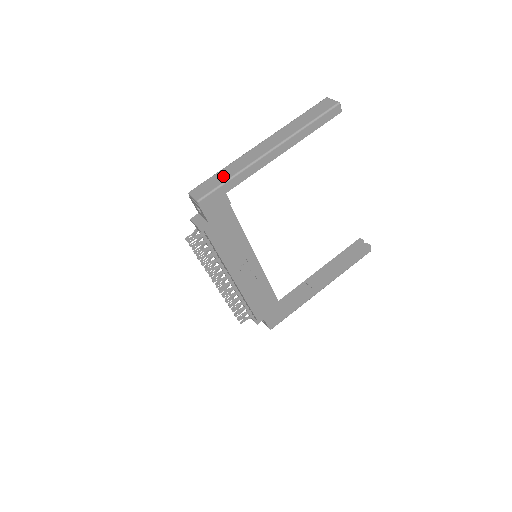
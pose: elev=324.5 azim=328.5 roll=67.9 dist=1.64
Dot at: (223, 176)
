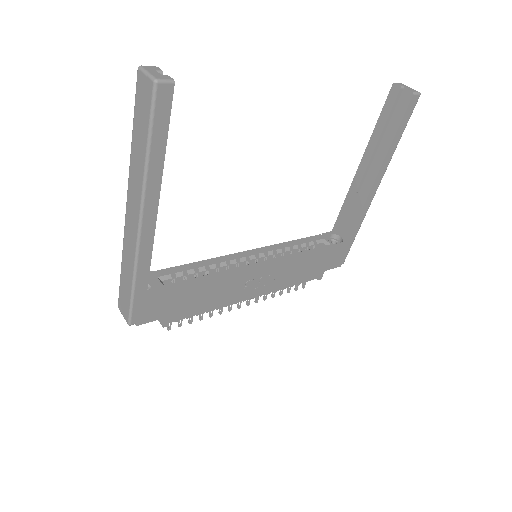
Dot at: (126, 282)
